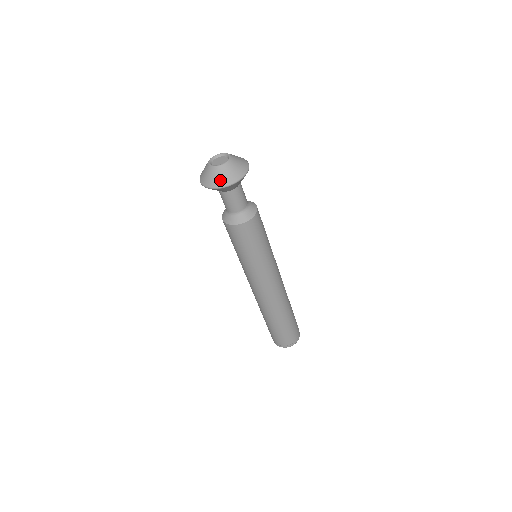
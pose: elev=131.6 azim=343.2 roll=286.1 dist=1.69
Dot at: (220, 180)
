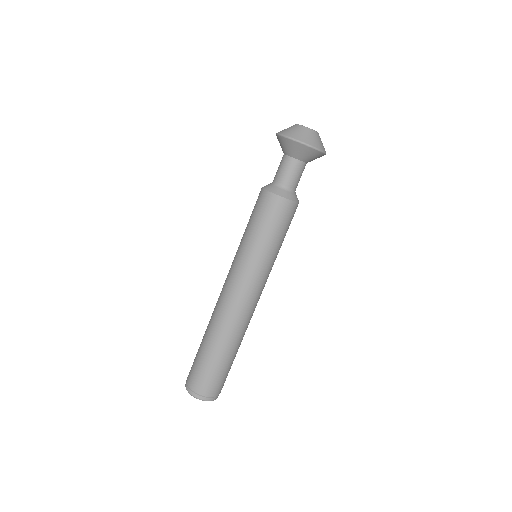
Dot at: (302, 136)
